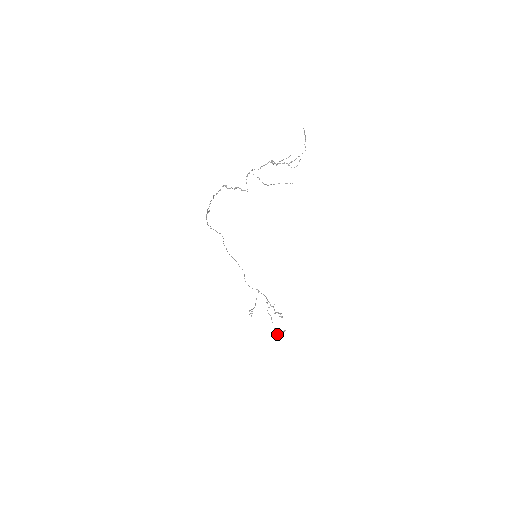
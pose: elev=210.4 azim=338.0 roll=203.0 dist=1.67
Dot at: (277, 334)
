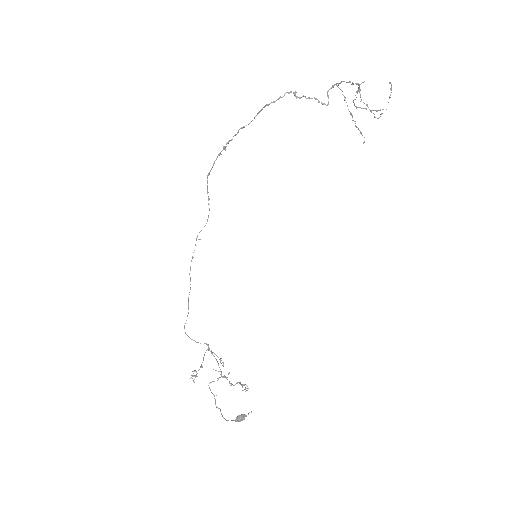
Dot at: occluded
